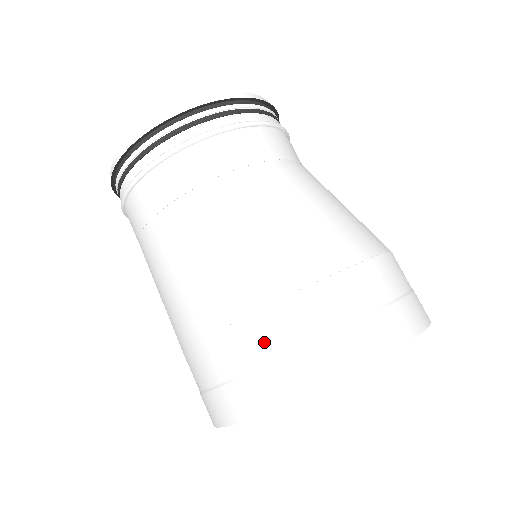
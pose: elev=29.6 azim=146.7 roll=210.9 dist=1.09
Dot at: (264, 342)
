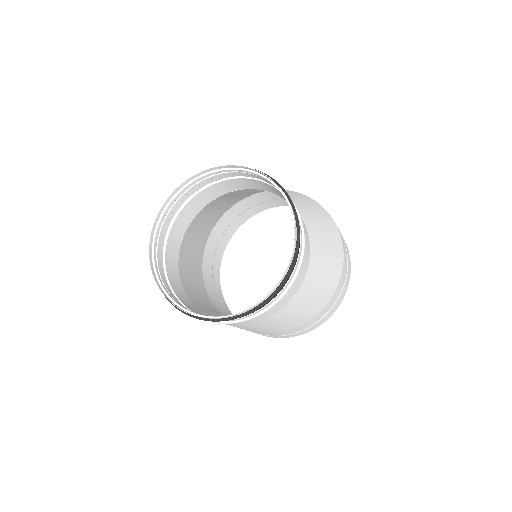
Dot at: (304, 327)
